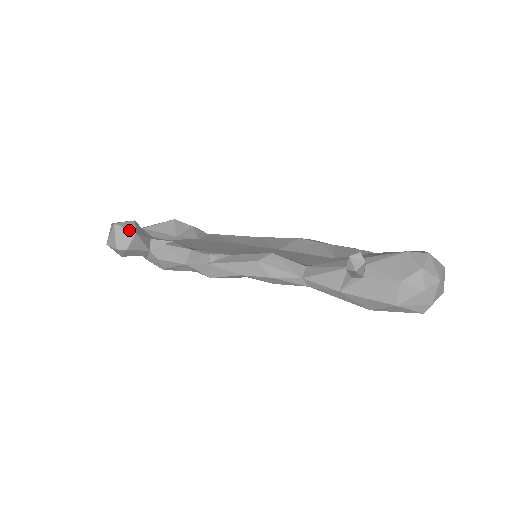
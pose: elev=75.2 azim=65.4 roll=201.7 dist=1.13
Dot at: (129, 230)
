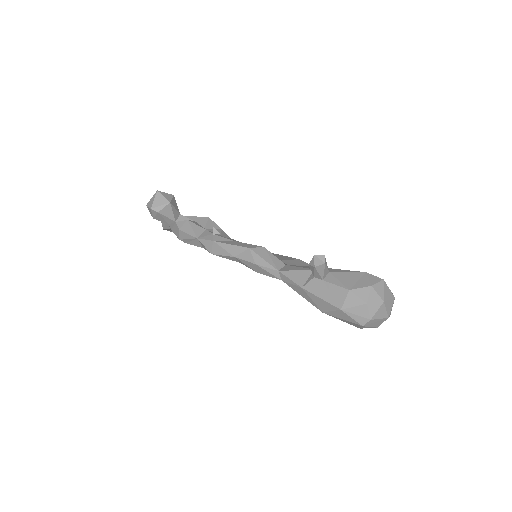
Dot at: (166, 198)
